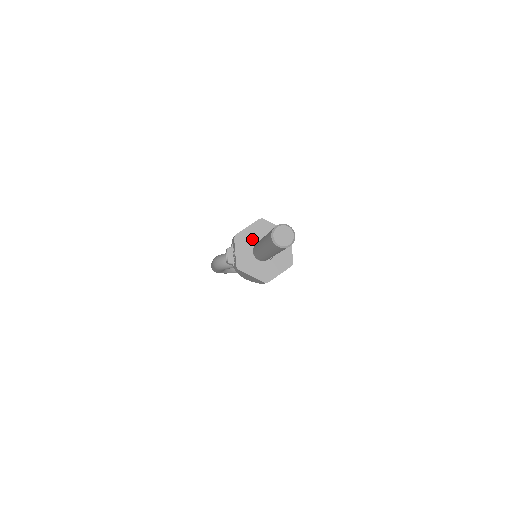
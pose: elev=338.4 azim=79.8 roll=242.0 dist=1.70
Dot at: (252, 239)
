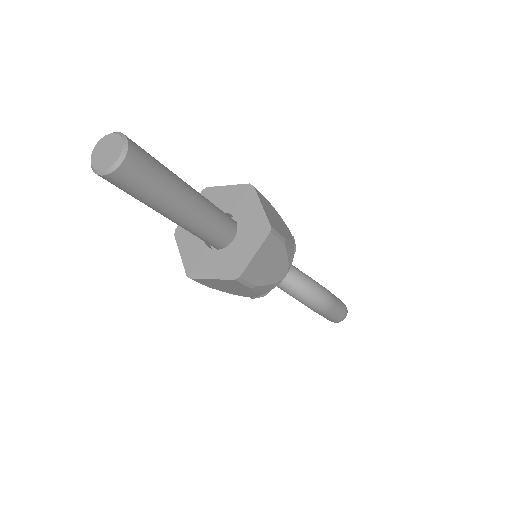
Dot at: (219, 206)
